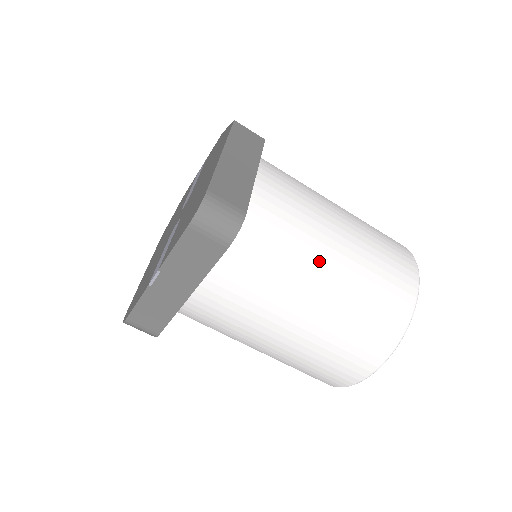
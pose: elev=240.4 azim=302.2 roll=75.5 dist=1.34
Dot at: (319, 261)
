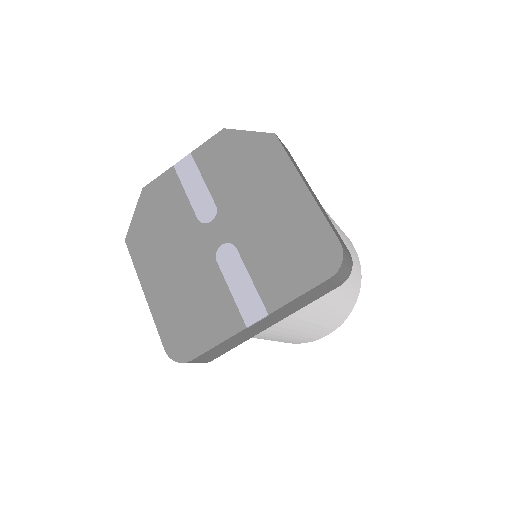
Dot at: occluded
